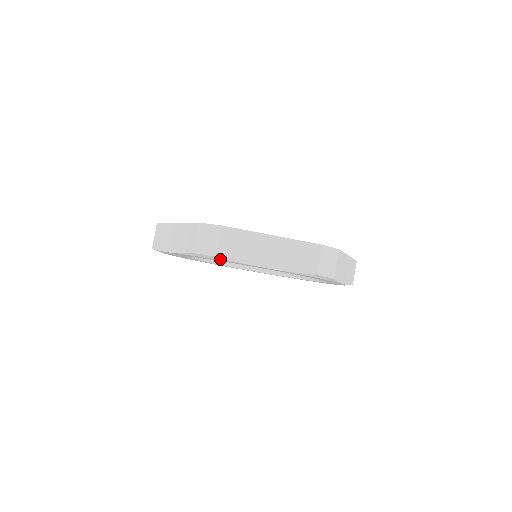
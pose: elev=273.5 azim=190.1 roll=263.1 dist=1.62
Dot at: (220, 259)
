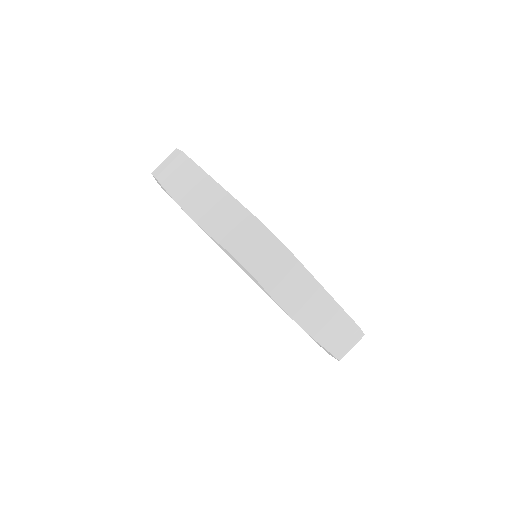
Dot at: (162, 187)
